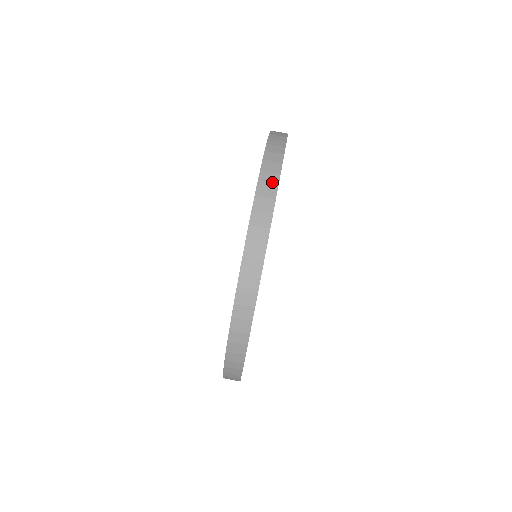
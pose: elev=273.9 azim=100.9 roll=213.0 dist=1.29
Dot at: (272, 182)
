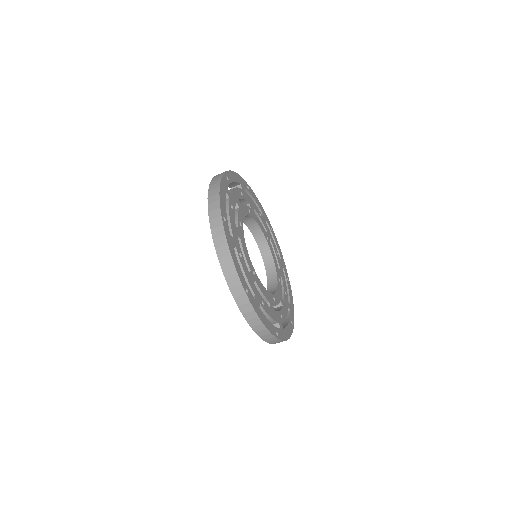
Dot at: (215, 200)
